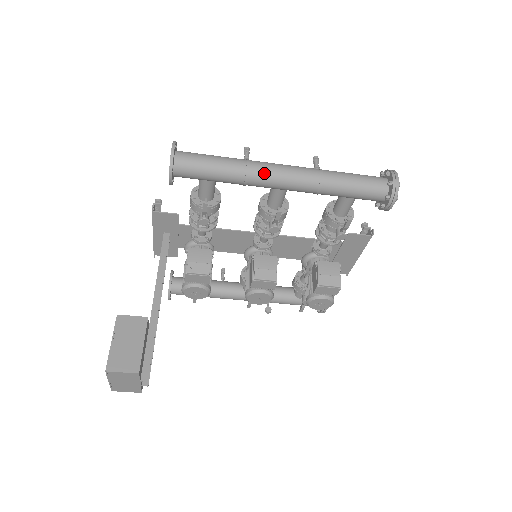
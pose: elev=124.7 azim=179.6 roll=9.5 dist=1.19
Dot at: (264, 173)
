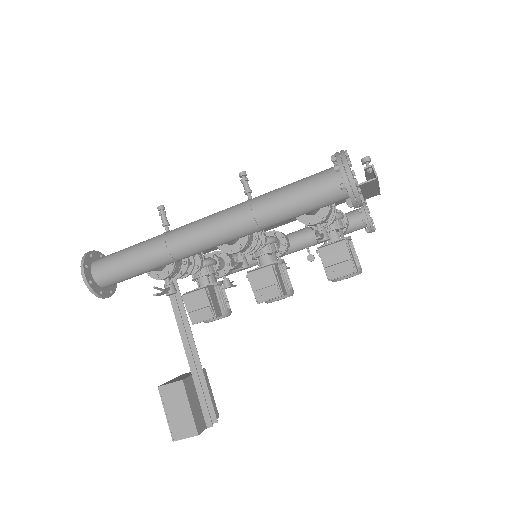
Dot at: (187, 248)
